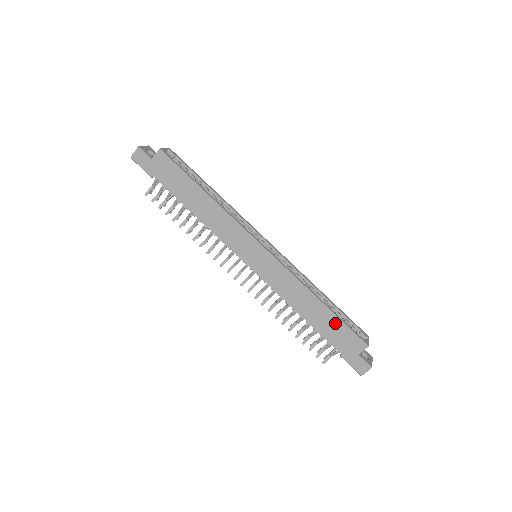
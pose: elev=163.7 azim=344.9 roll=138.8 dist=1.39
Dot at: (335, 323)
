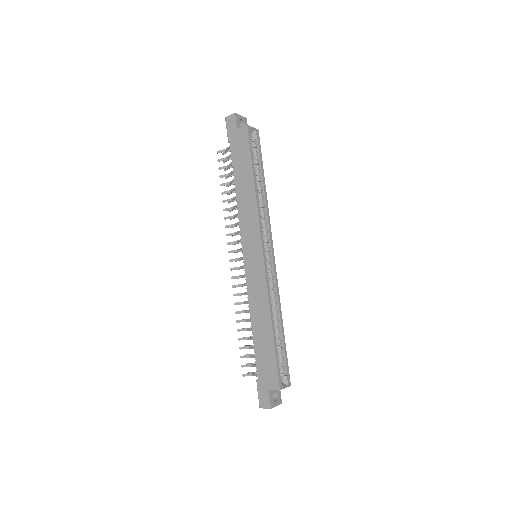
Dot at: (270, 352)
